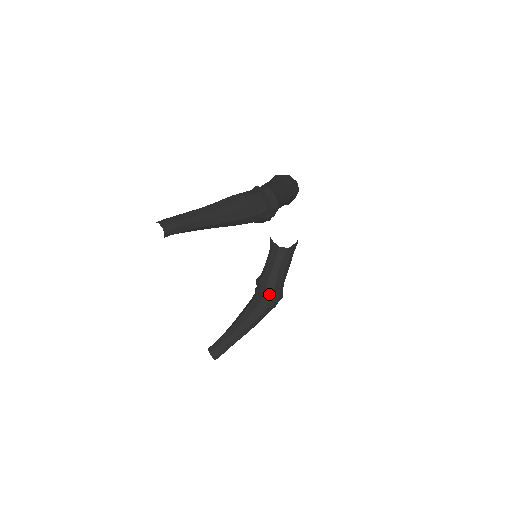
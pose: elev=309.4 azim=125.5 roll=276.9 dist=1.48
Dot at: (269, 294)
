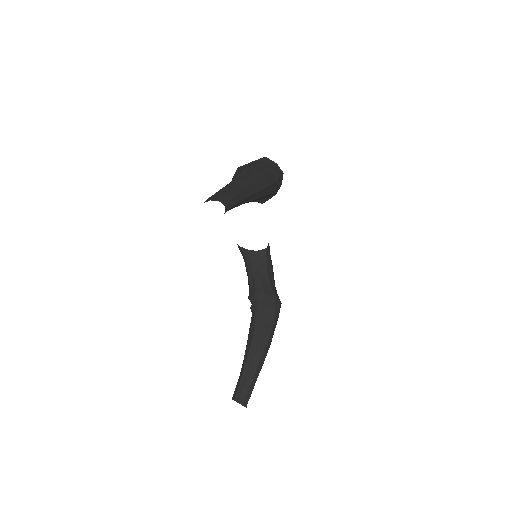
Dot at: (271, 303)
